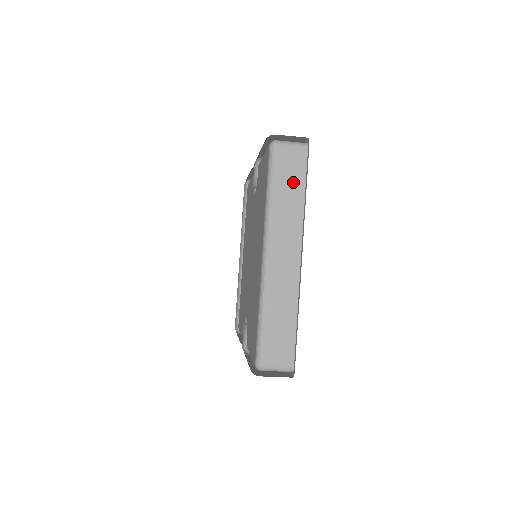
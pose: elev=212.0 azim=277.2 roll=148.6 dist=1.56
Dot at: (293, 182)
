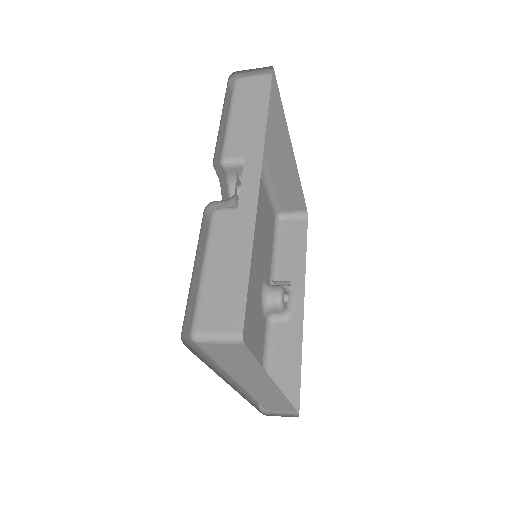
Dot at: (240, 360)
